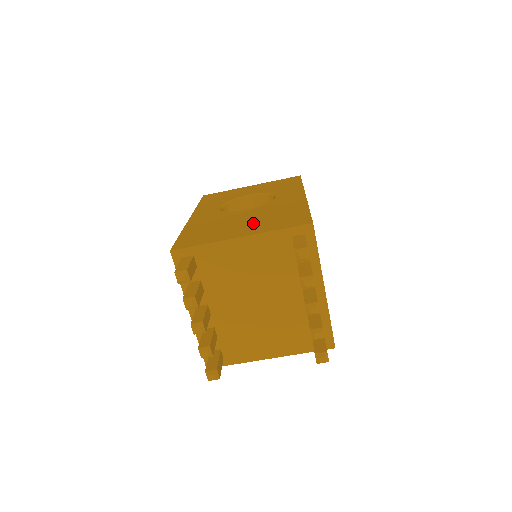
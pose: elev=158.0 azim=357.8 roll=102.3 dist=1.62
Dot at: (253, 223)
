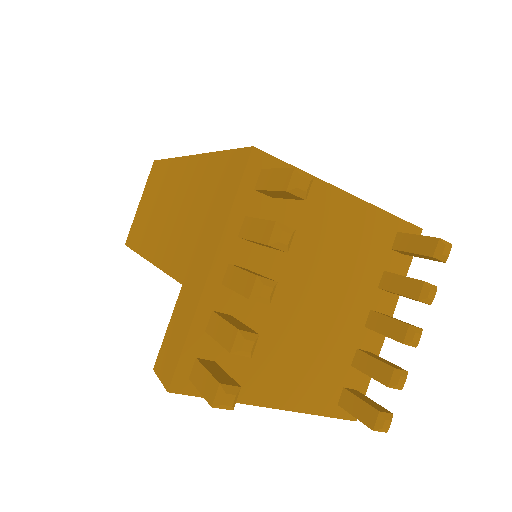
Dot at: occluded
